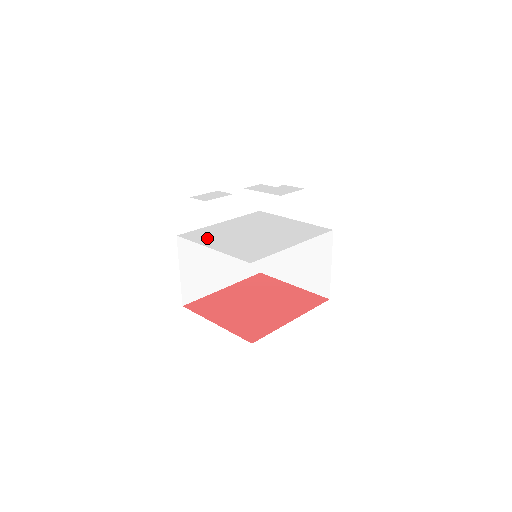
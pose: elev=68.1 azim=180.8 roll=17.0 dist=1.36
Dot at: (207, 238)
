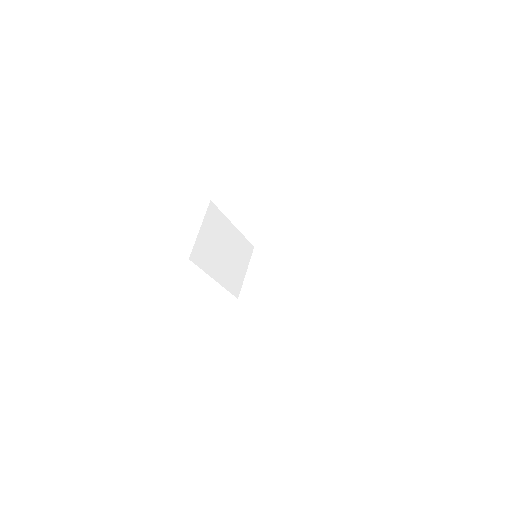
Dot at: occluded
